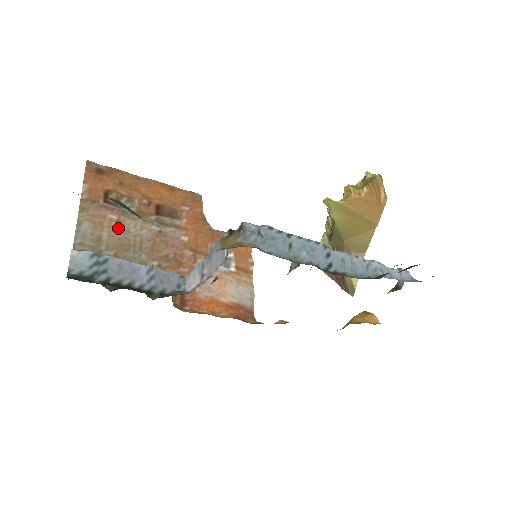
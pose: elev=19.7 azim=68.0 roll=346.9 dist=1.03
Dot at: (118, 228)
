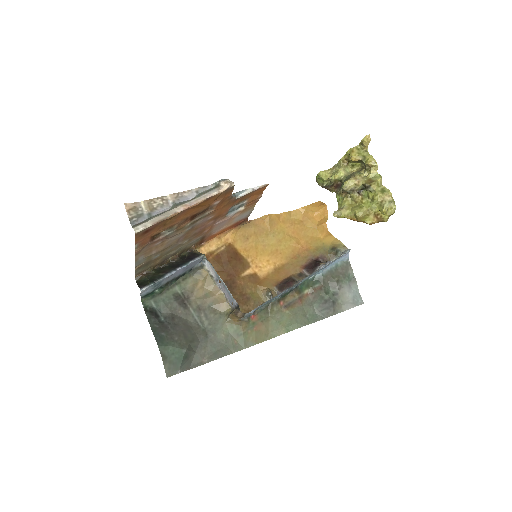
Dot at: (162, 245)
